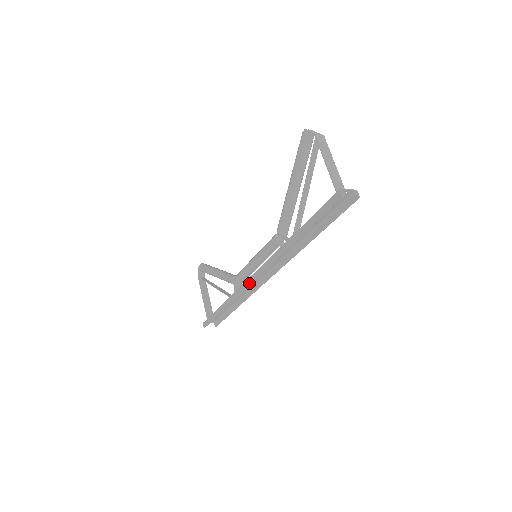
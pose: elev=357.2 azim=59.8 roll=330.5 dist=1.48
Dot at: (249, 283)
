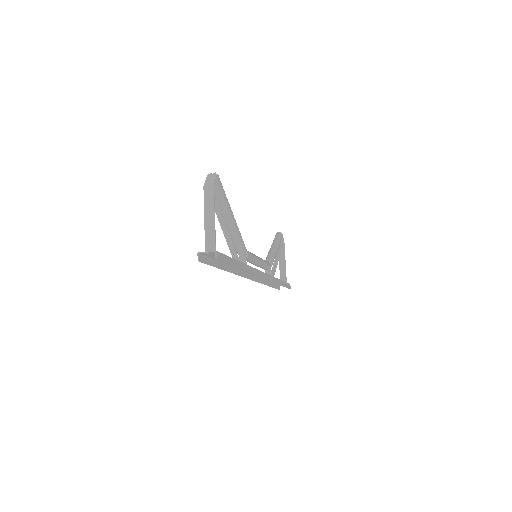
Dot at: (253, 279)
